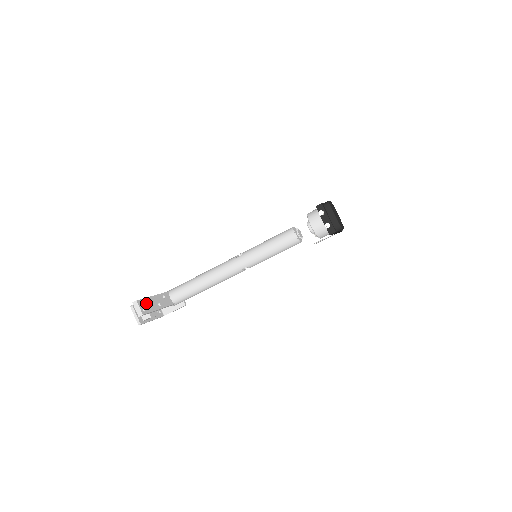
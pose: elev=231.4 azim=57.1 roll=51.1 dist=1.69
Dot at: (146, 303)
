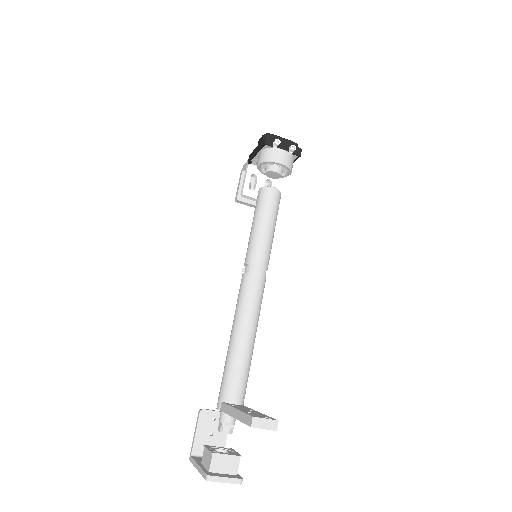
Dot at: occluded
